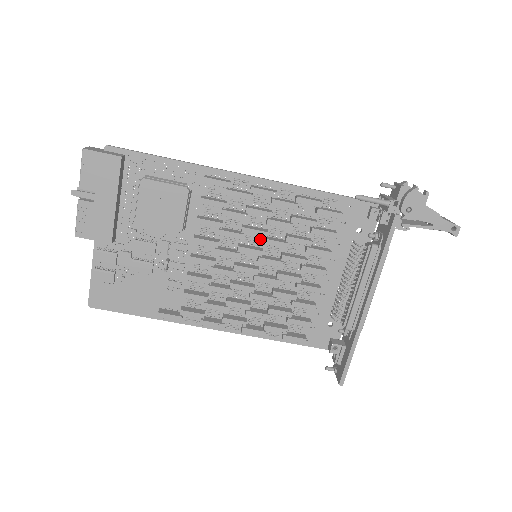
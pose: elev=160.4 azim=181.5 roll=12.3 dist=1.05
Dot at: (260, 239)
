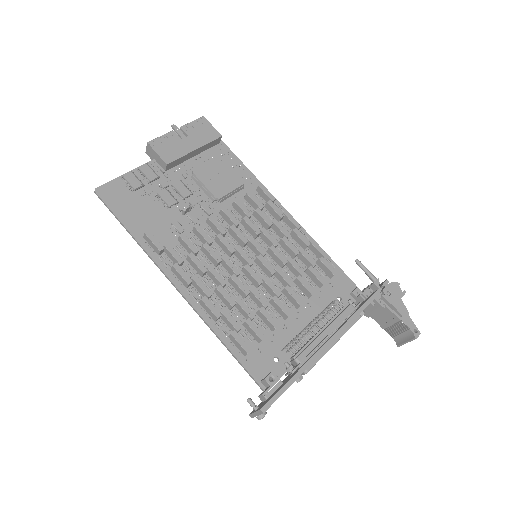
Dot at: (266, 250)
